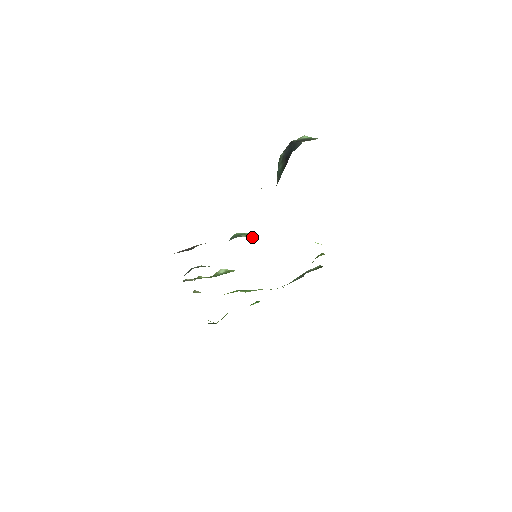
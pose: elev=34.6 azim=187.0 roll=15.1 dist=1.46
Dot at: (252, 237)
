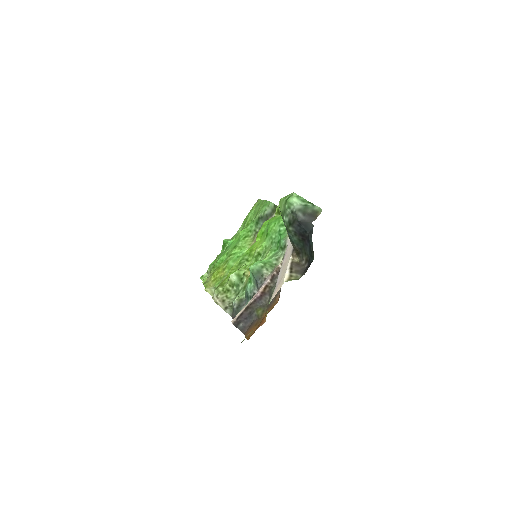
Dot at: (271, 267)
